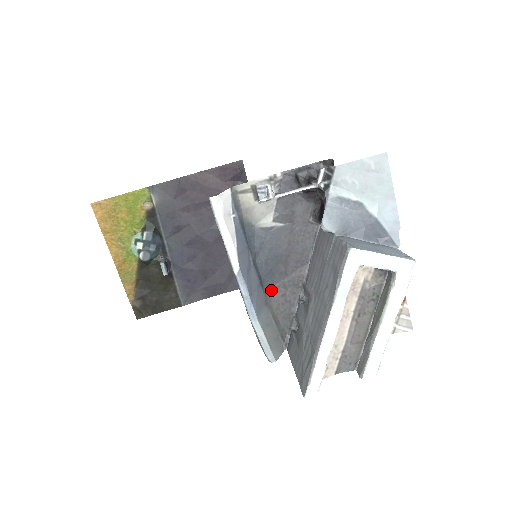
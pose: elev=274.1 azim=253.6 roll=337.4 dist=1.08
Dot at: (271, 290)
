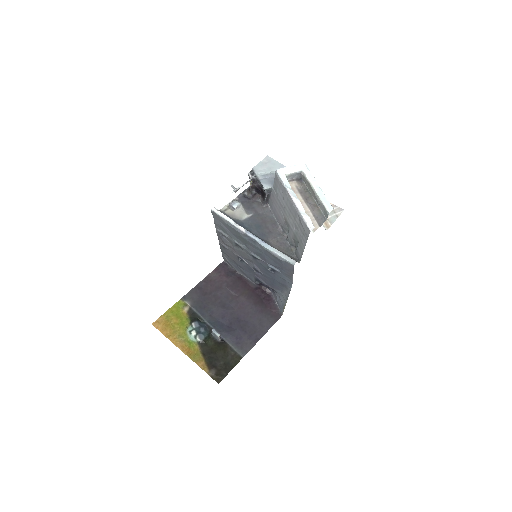
Dot at: (270, 242)
